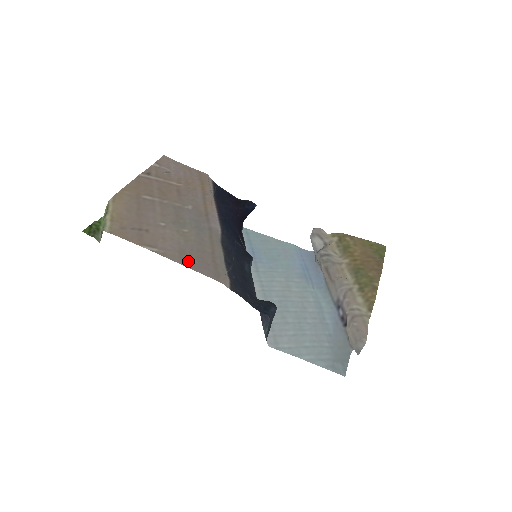
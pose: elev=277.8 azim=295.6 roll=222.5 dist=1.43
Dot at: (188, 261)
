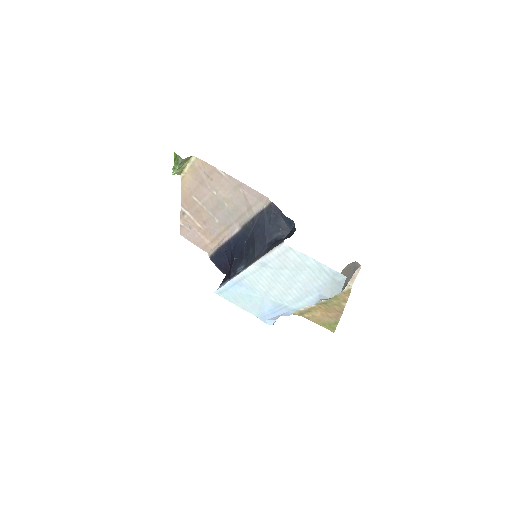
Dot at: (242, 188)
